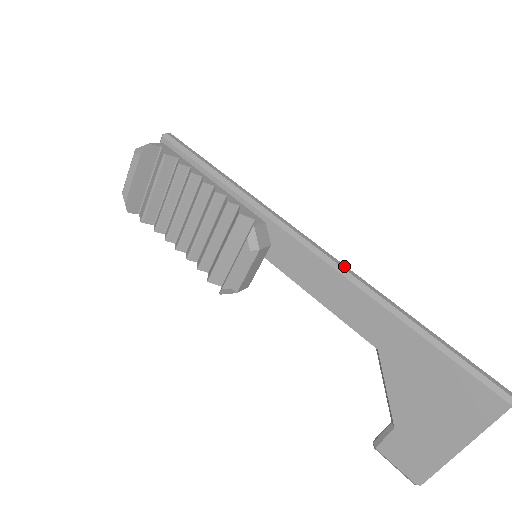
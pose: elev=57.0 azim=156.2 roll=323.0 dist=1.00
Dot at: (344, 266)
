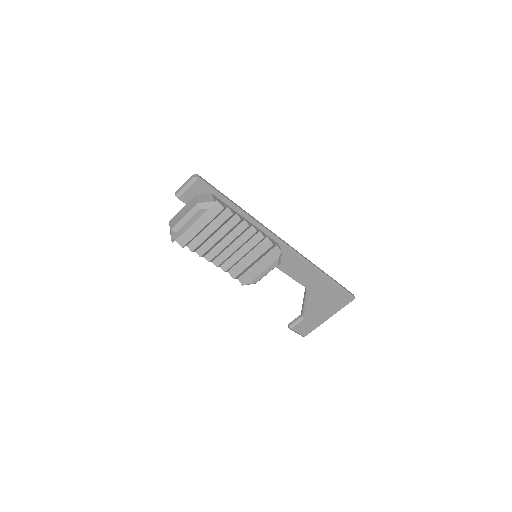
Dot at: (303, 256)
